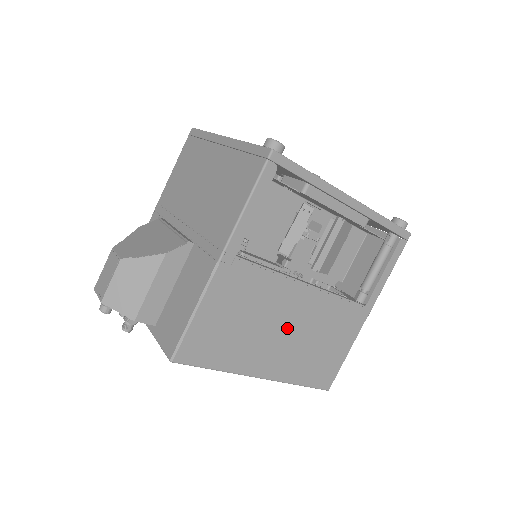
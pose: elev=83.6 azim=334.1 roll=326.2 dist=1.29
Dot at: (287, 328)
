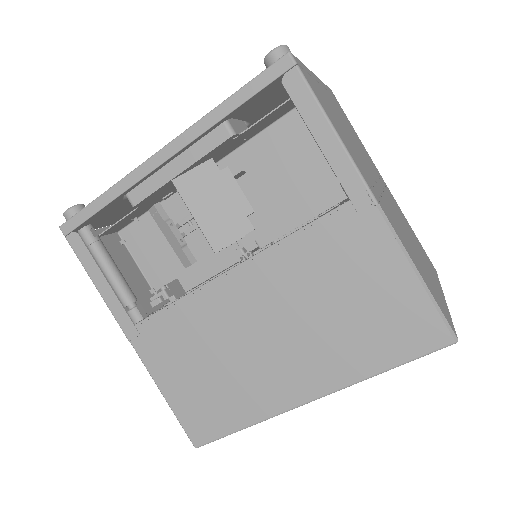
Dot at: (268, 330)
